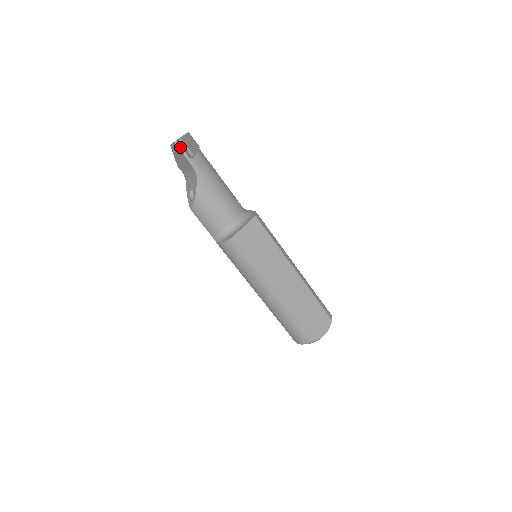
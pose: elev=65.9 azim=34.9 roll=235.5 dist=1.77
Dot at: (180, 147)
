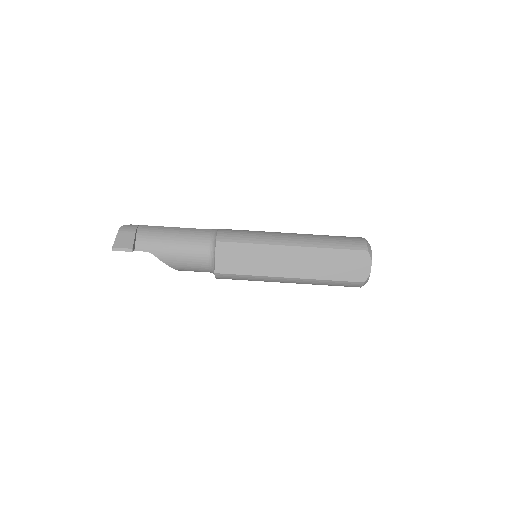
Dot at: occluded
